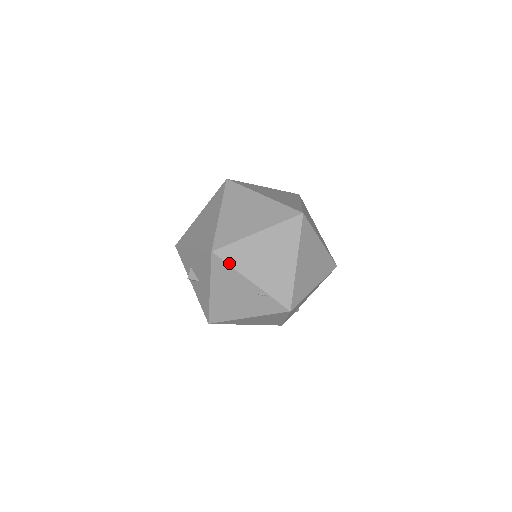
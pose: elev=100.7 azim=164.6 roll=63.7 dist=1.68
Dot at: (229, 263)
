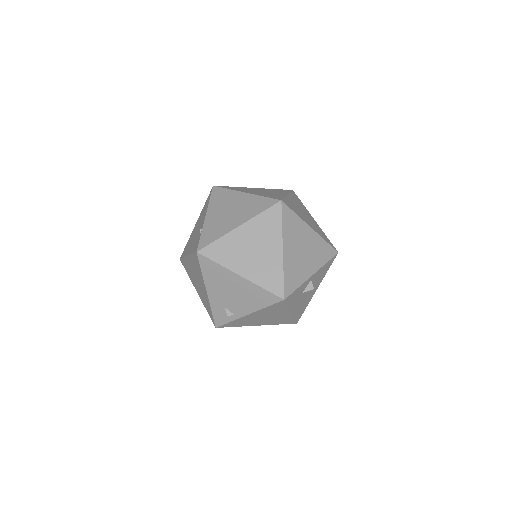
Dot at: (211, 198)
